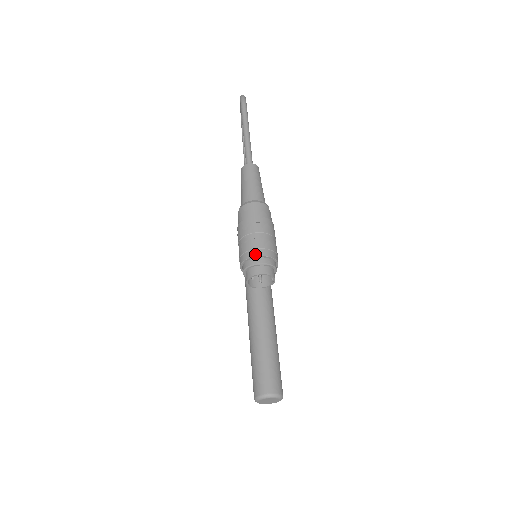
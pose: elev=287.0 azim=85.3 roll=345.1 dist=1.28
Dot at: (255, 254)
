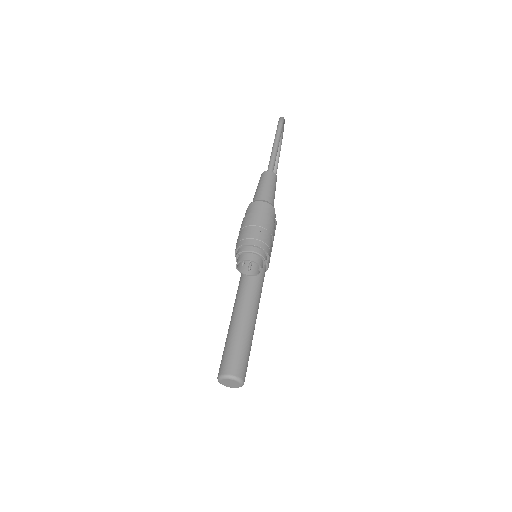
Dot at: (250, 242)
